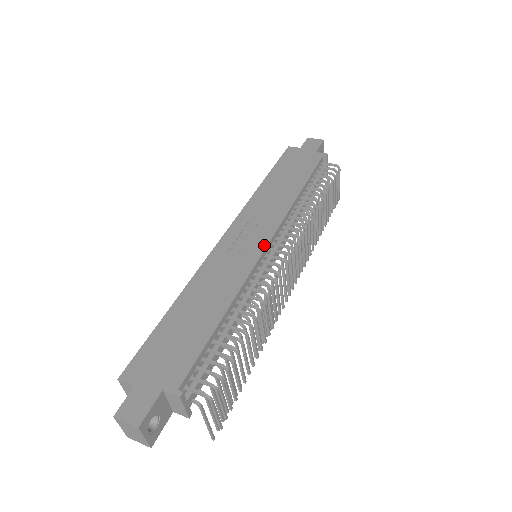
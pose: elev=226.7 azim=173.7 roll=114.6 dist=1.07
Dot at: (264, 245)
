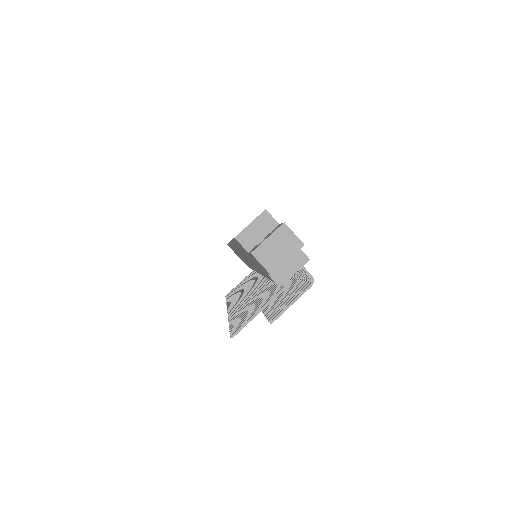
Dot at: occluded
